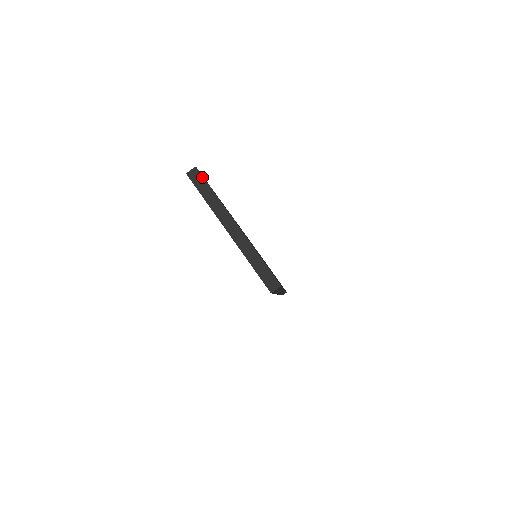
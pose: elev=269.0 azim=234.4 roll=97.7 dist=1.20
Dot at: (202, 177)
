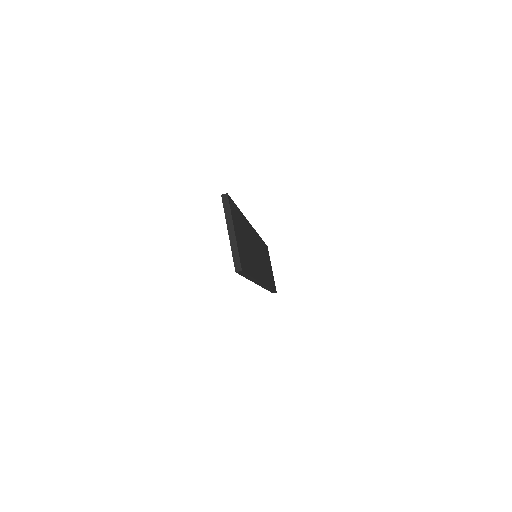
Dot at: (228, 200)
